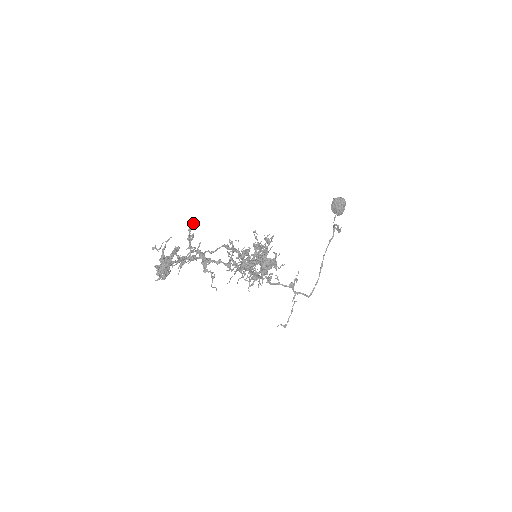
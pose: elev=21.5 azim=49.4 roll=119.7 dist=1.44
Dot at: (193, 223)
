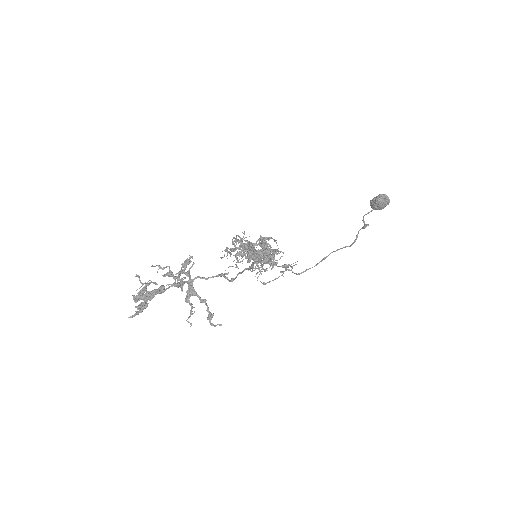
Dot at: (189, 262)
